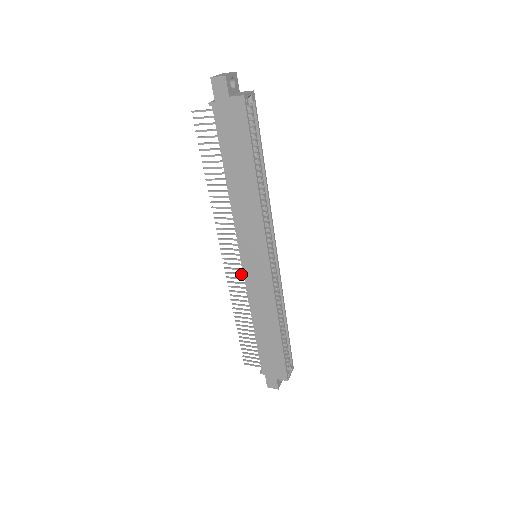
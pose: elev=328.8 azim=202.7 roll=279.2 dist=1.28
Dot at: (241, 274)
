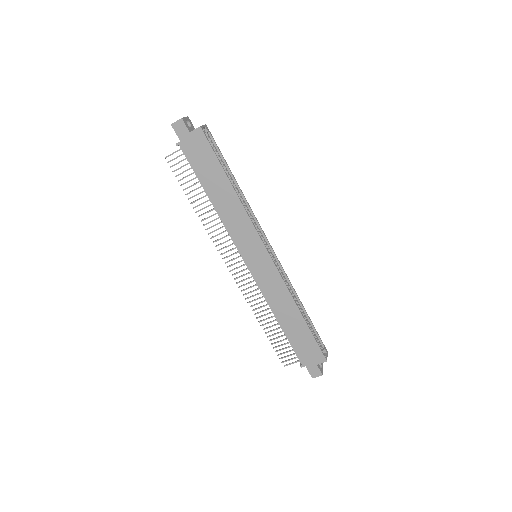
Dot at: occluded
